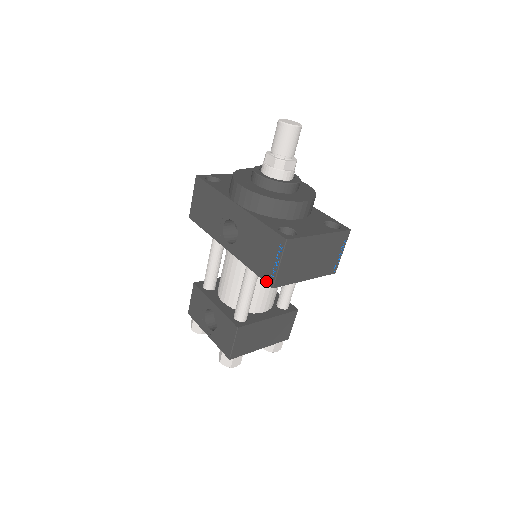
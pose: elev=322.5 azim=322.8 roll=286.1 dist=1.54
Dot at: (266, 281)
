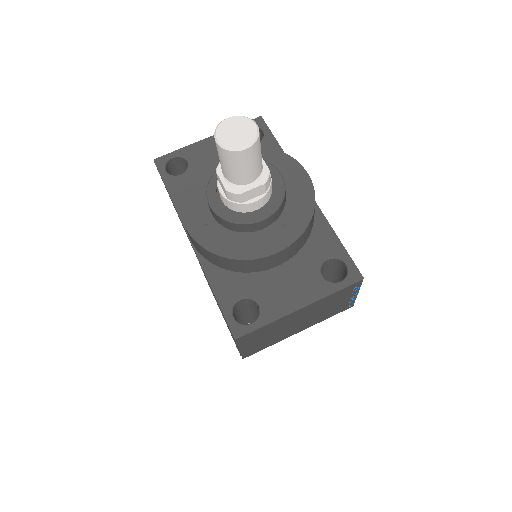
Dot at: occluded
